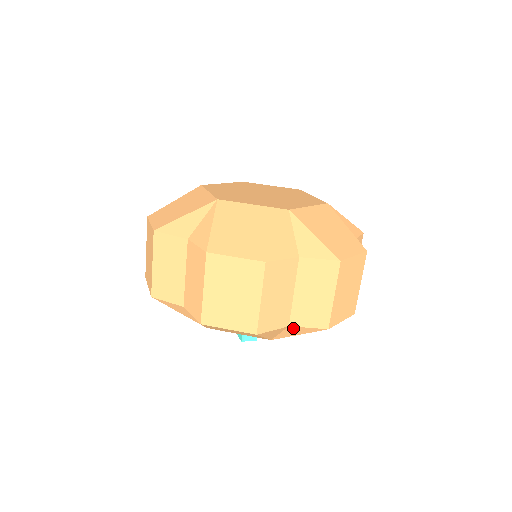
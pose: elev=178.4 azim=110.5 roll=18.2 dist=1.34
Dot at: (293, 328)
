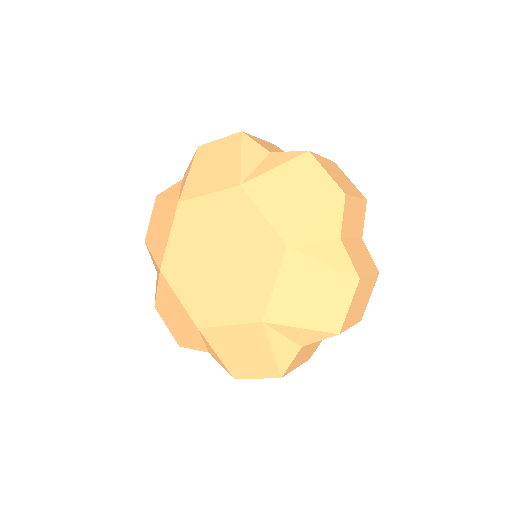
Dot at: occluded
